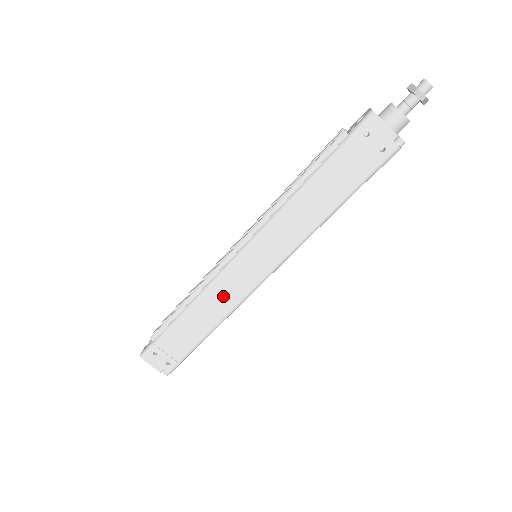
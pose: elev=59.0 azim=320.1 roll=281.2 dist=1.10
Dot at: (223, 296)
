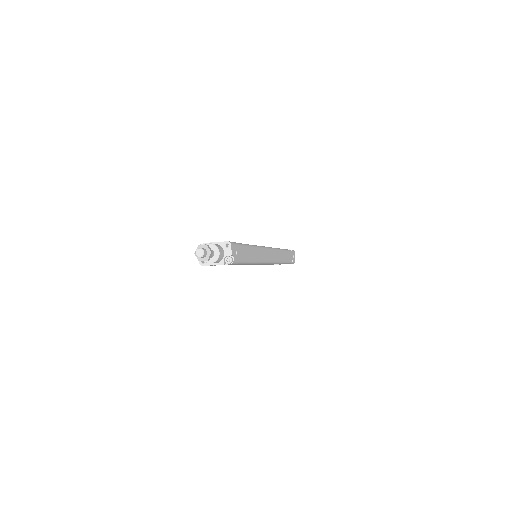
Dot at: occluded
